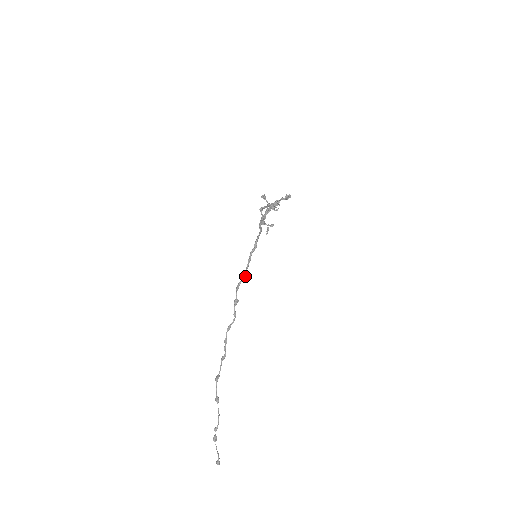
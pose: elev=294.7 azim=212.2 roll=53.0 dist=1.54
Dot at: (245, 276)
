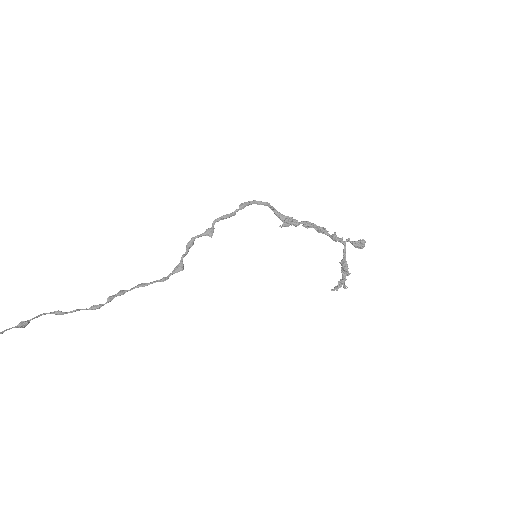
Dot at: (207, 230)
